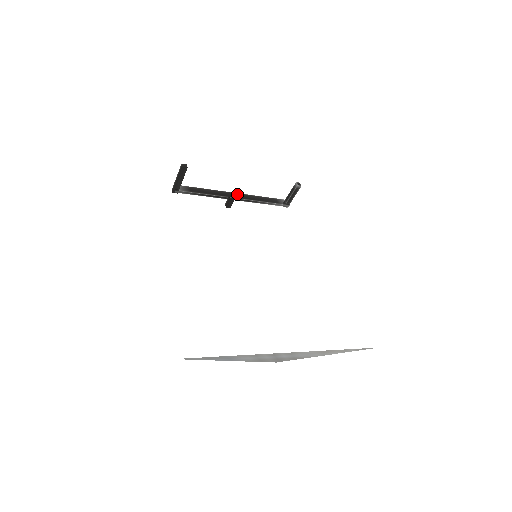
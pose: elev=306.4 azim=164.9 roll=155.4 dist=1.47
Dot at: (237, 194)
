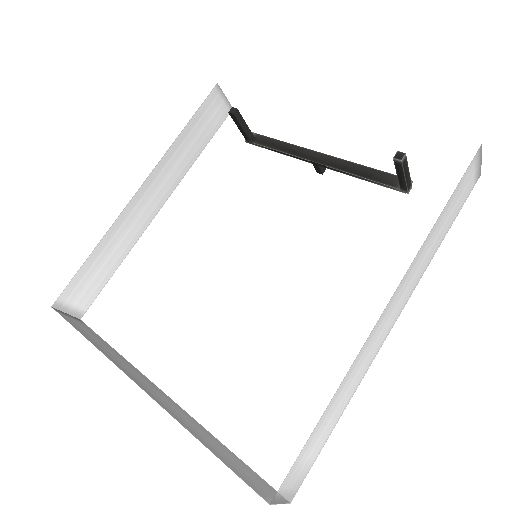
Dot at: (323, 155)
